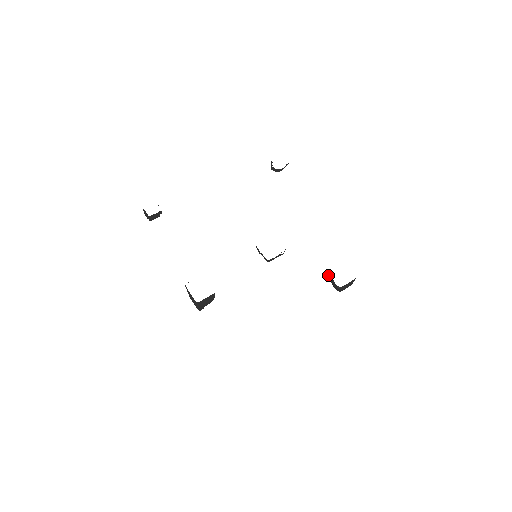
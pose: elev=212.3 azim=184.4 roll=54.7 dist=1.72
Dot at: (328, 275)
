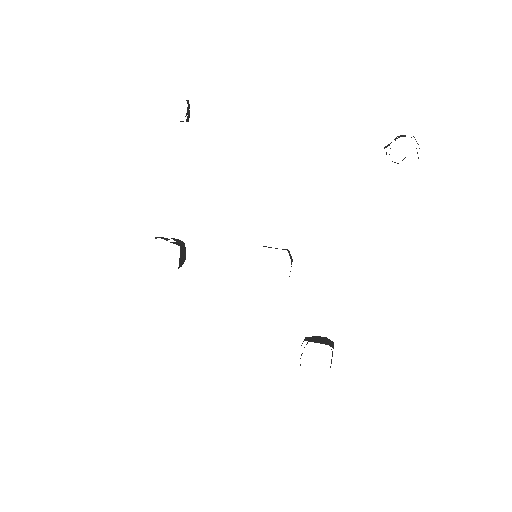
Dot at: (309, 339)
